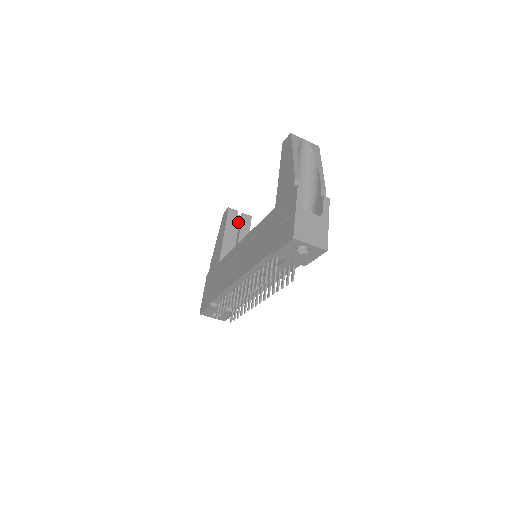
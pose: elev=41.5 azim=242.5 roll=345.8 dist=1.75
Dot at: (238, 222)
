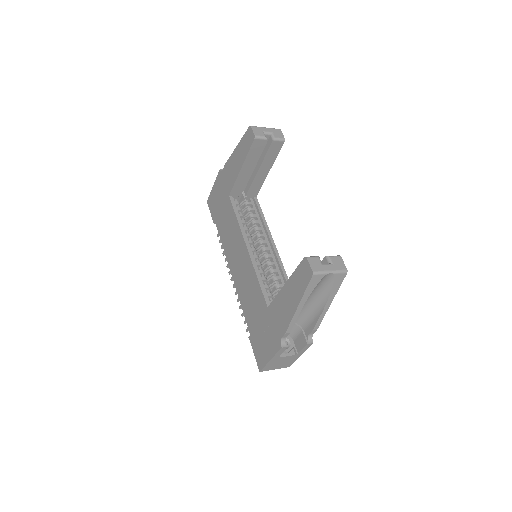
Dot at: (265, 143)
